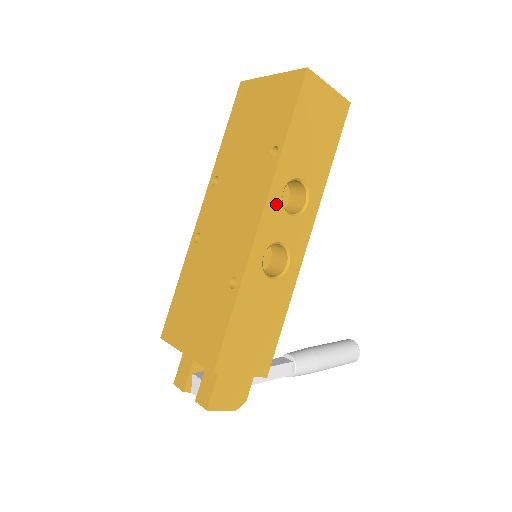
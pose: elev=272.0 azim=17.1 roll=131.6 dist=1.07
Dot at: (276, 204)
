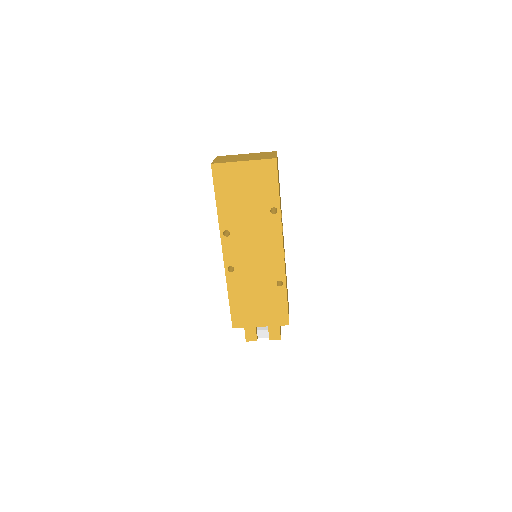
Dot at: occluded
